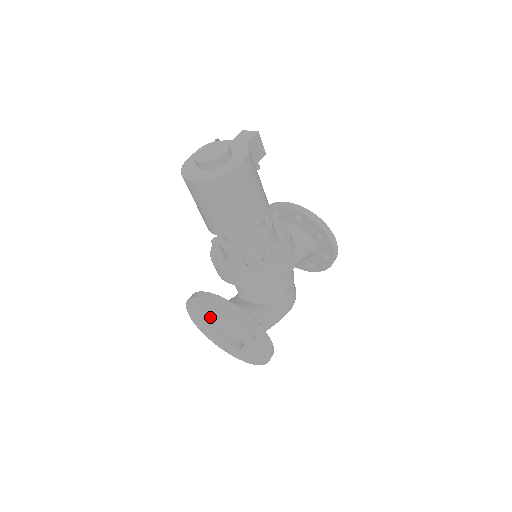
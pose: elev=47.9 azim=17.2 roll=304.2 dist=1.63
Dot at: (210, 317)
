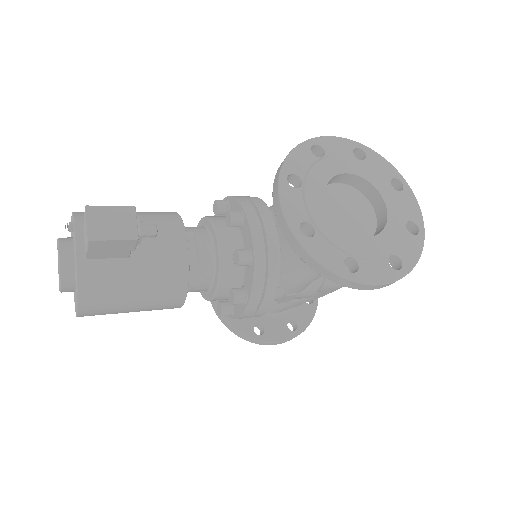
Dot at: occluded
